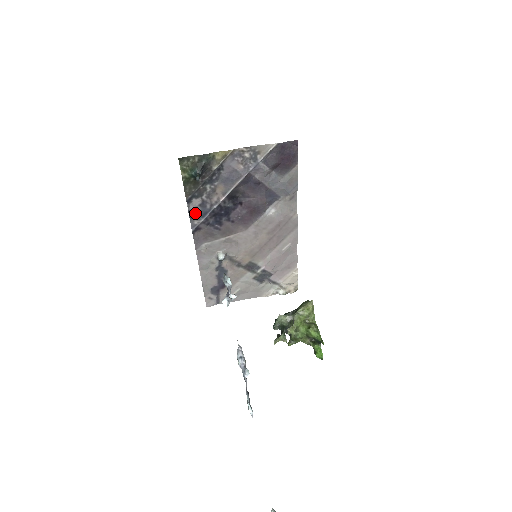
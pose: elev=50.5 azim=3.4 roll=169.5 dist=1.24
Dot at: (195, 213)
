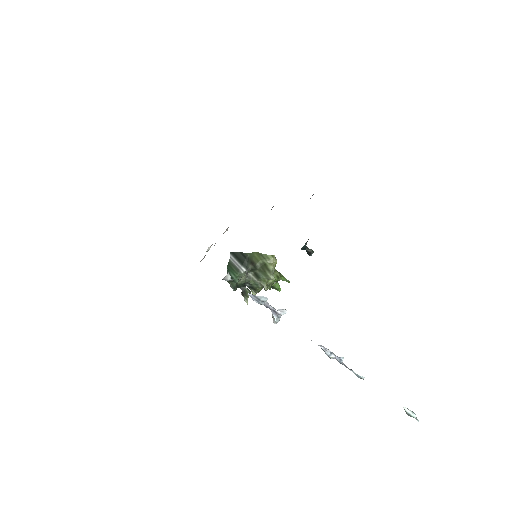
Dot at: occluded
